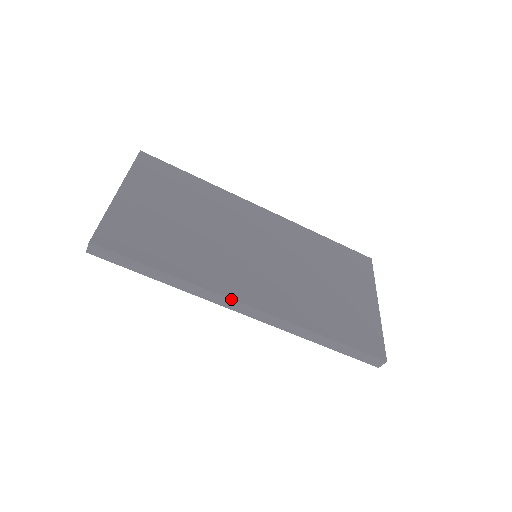
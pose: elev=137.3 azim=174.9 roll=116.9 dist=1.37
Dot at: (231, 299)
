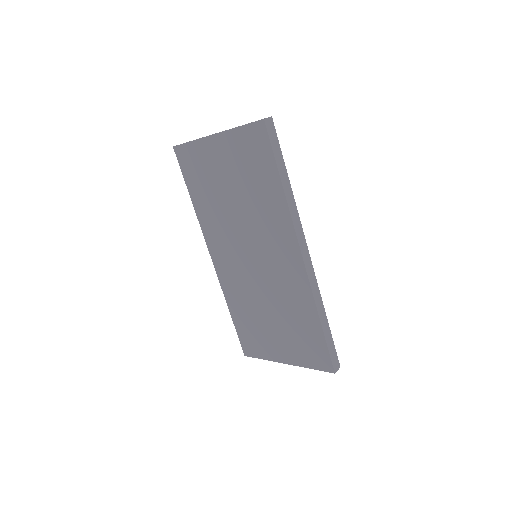
Dot at: (304, 235)
